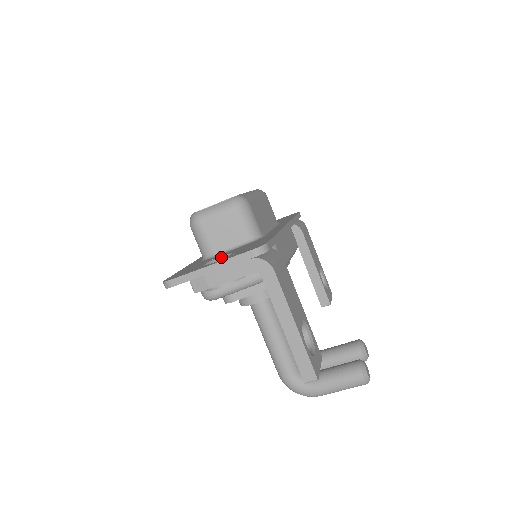
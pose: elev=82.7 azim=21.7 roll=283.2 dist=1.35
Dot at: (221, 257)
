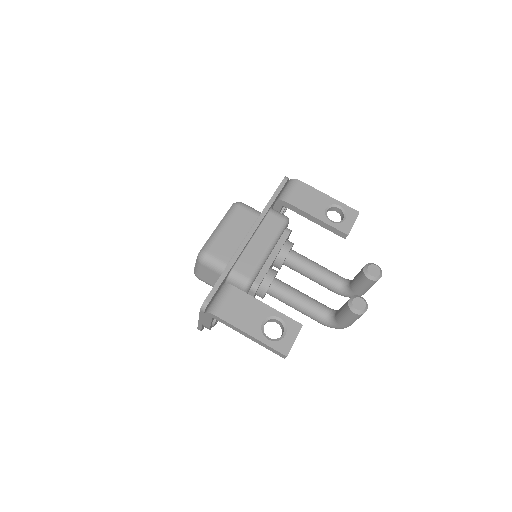
Dot at: occluded
